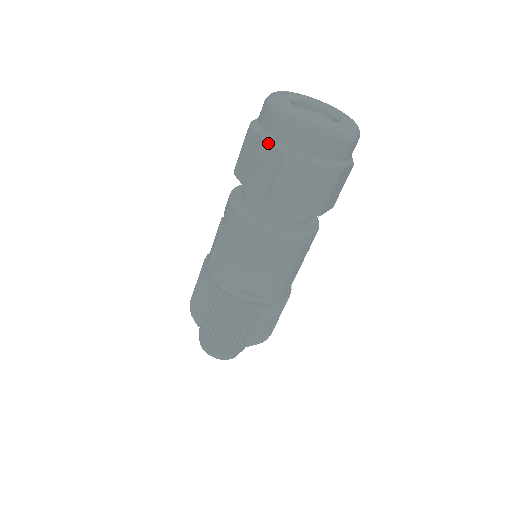
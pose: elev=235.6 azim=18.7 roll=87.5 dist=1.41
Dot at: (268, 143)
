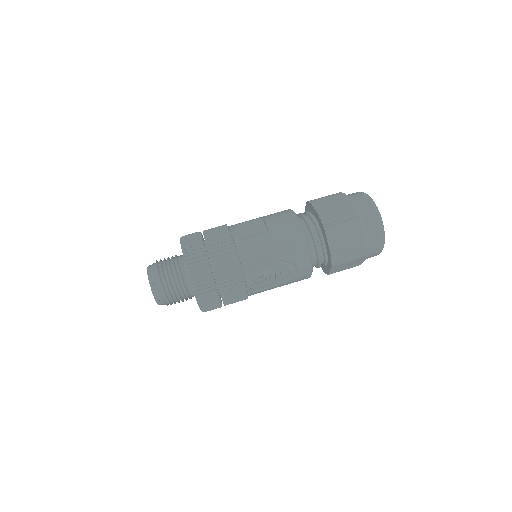
Dot at: occluded
